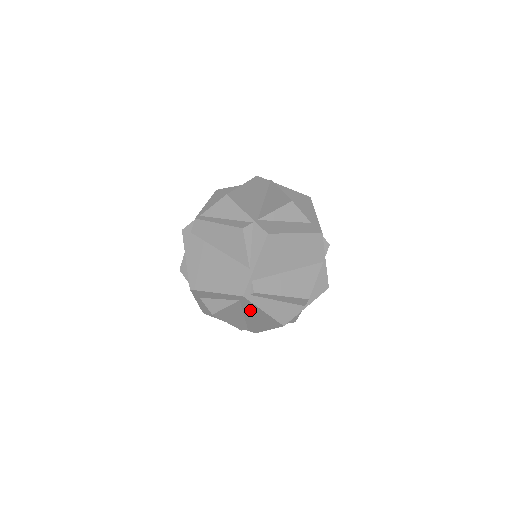
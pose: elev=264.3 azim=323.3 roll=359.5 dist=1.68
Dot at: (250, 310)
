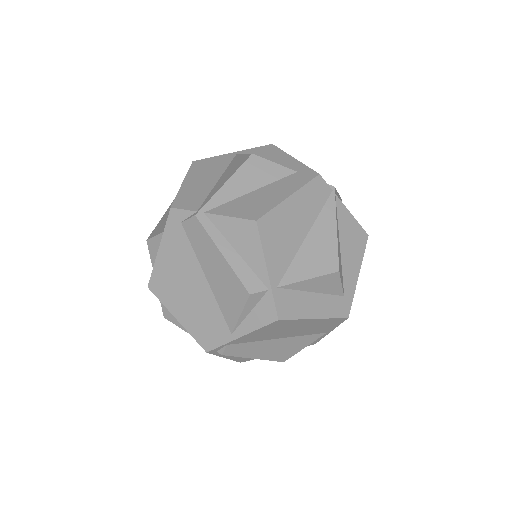
Dot at: occluded
